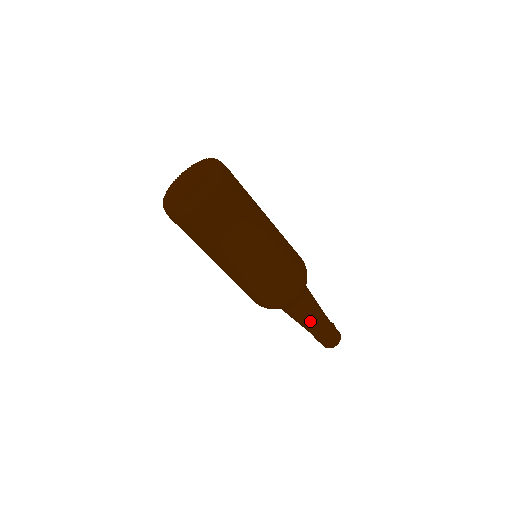
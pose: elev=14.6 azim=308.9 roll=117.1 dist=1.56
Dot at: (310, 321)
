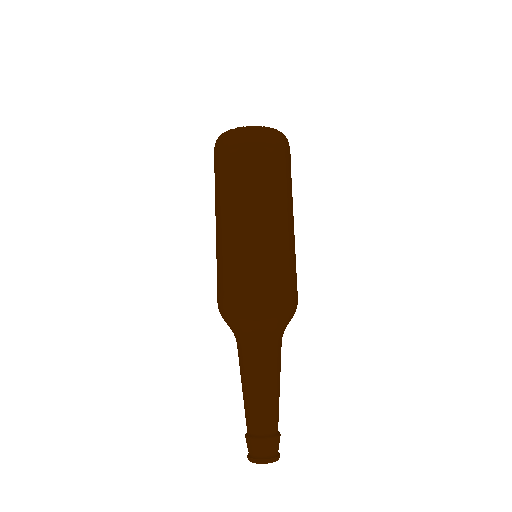
Dot at: (270, 380)
